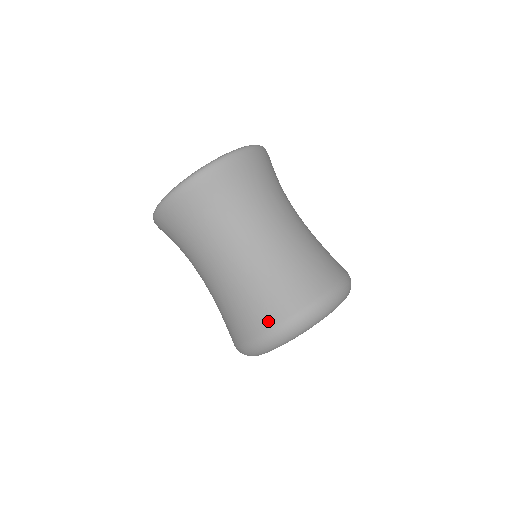
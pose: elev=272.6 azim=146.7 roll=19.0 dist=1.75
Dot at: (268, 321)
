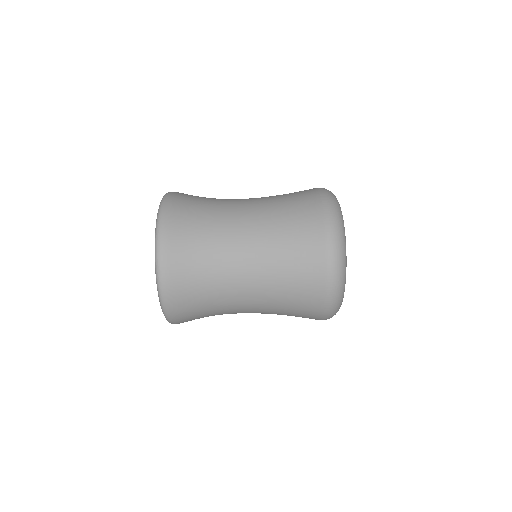
Dot at: occluded
